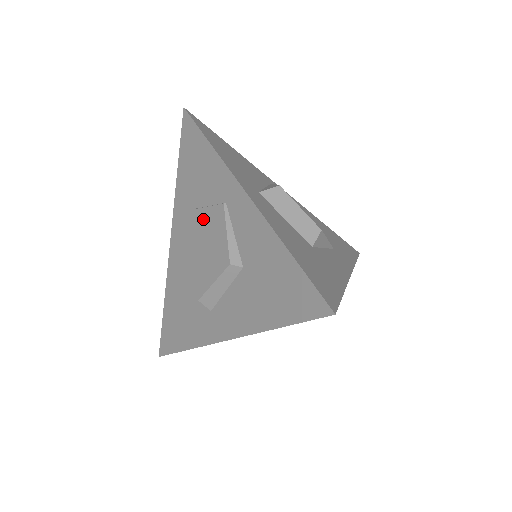
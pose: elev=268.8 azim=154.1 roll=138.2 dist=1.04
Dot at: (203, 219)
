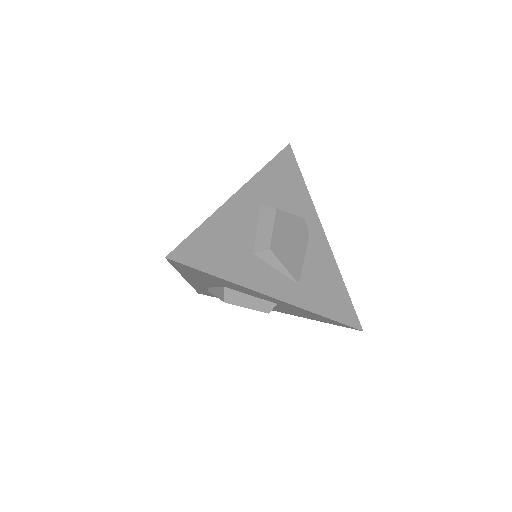
Dot at: occluded
